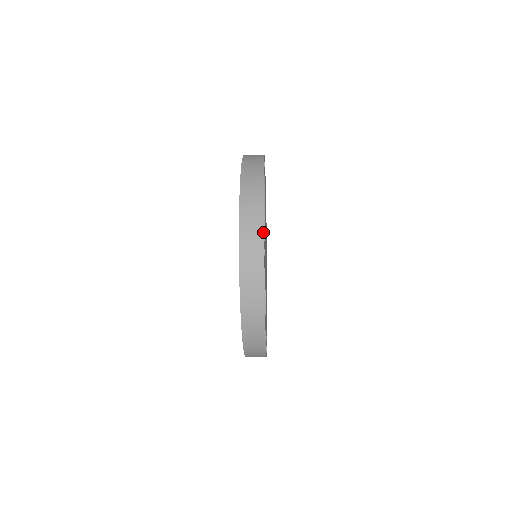
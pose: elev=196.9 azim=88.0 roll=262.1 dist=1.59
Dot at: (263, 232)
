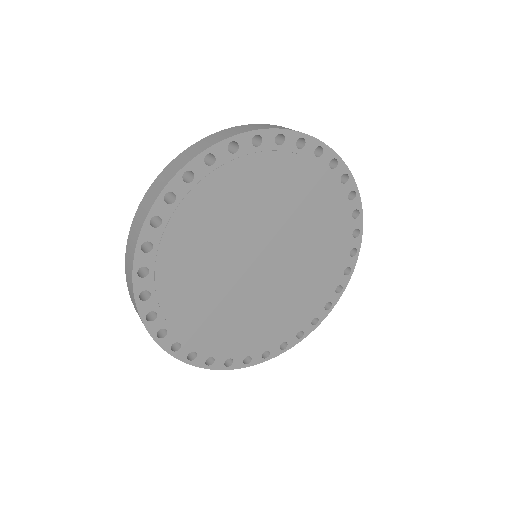
Dot at: (210, 369)
